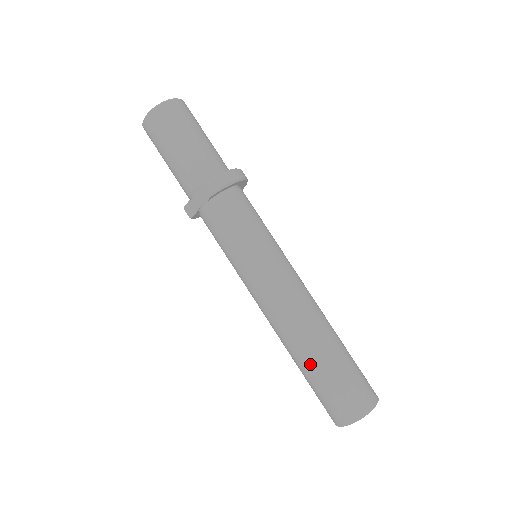
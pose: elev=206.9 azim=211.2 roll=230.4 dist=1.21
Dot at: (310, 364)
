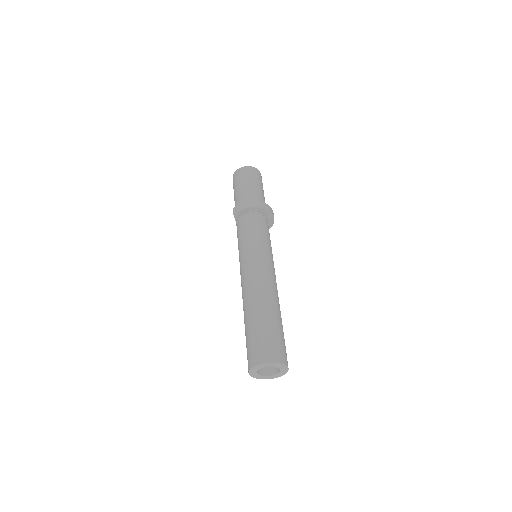
Dot at: (245, 324)
